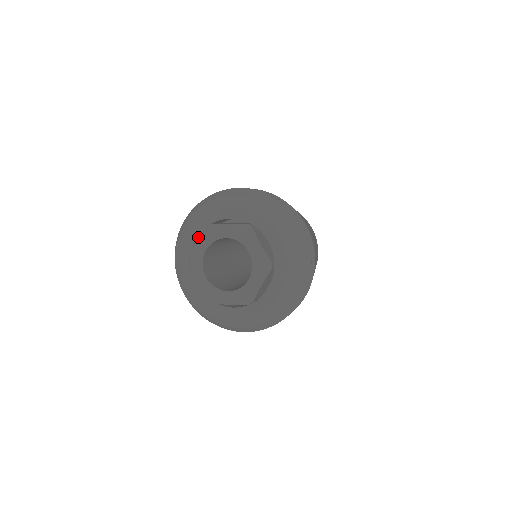
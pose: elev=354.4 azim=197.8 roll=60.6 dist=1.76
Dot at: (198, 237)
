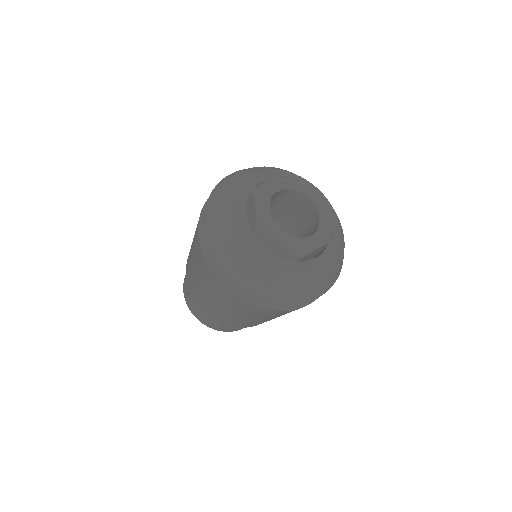
Dot at: (254, 200)
